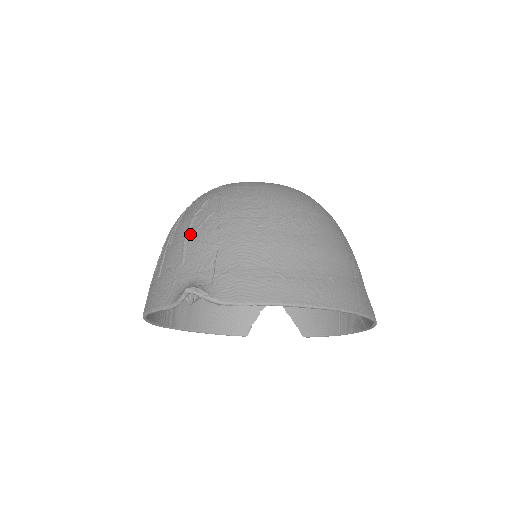
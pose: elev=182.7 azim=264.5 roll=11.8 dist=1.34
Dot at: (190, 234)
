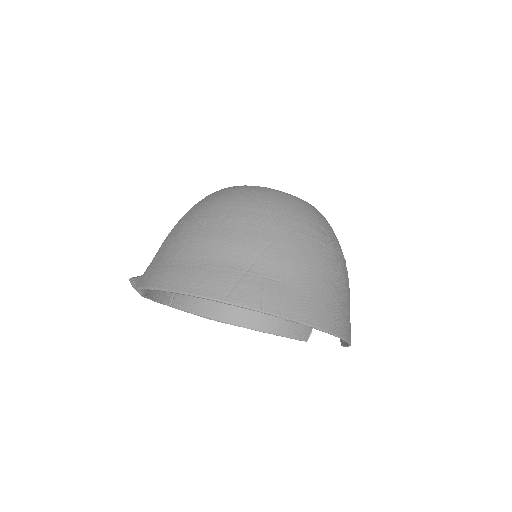
Dot at: occluded
